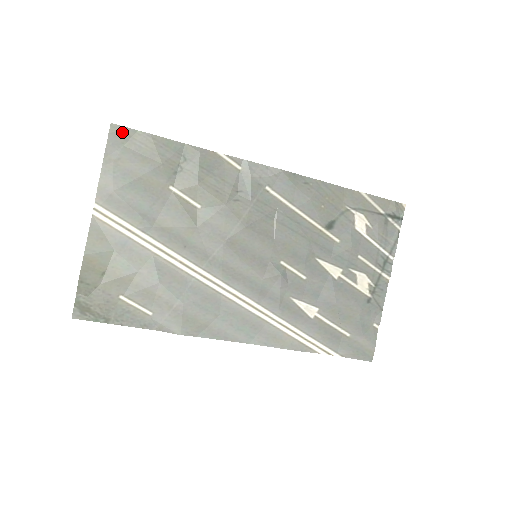
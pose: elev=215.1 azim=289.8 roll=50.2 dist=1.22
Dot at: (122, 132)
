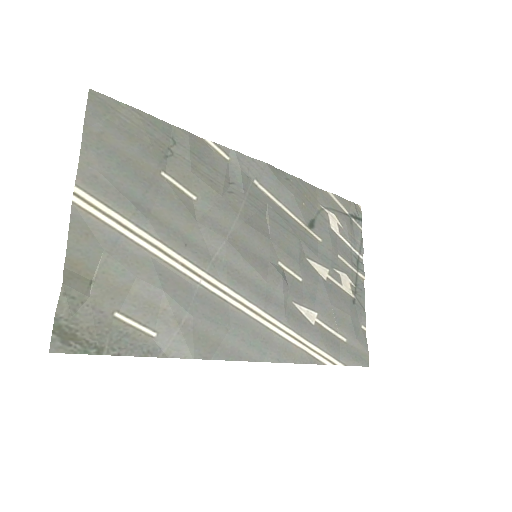
Dot at: (103, 101)
